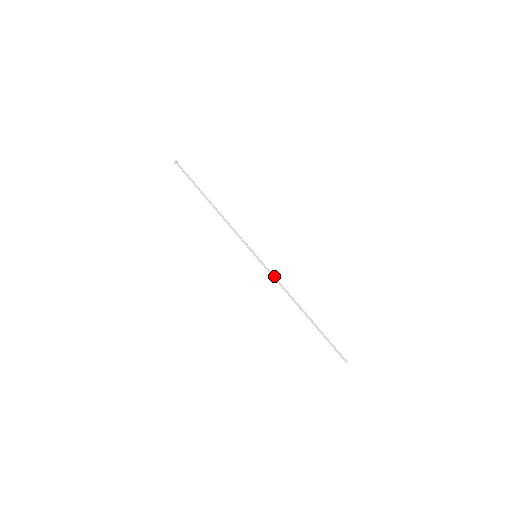
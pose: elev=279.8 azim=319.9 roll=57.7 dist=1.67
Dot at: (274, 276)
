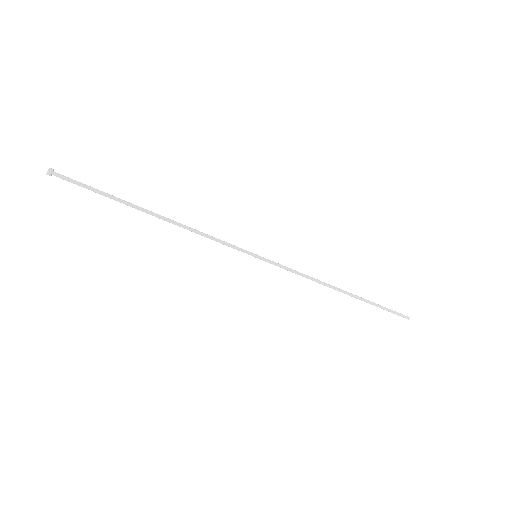
Dot at: (291, 270)
